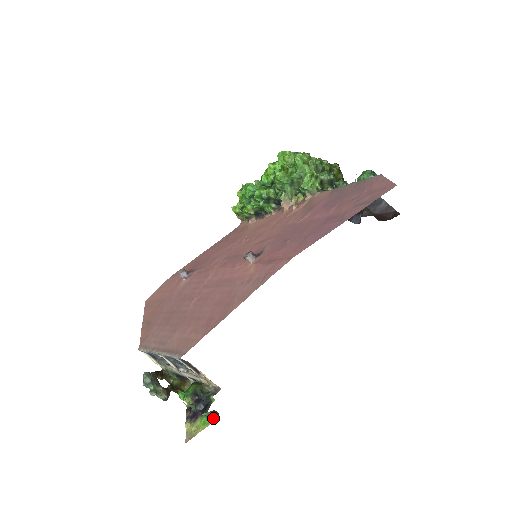
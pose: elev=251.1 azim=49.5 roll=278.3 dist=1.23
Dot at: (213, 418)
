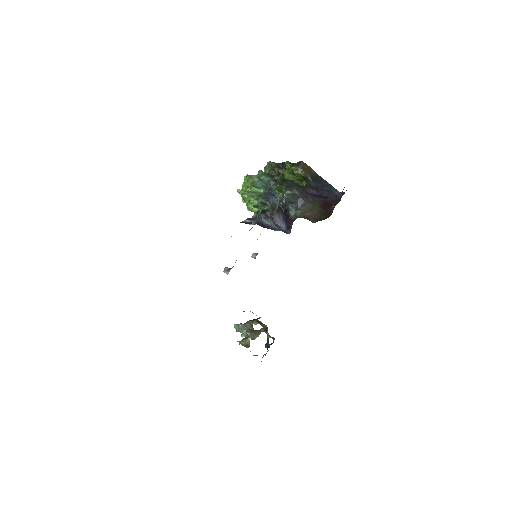
Dot at: occluded
